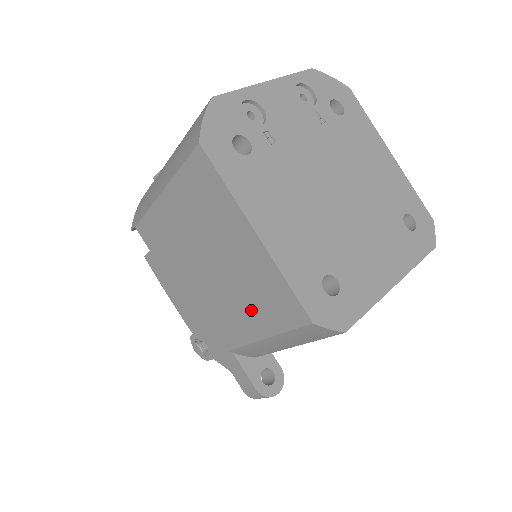
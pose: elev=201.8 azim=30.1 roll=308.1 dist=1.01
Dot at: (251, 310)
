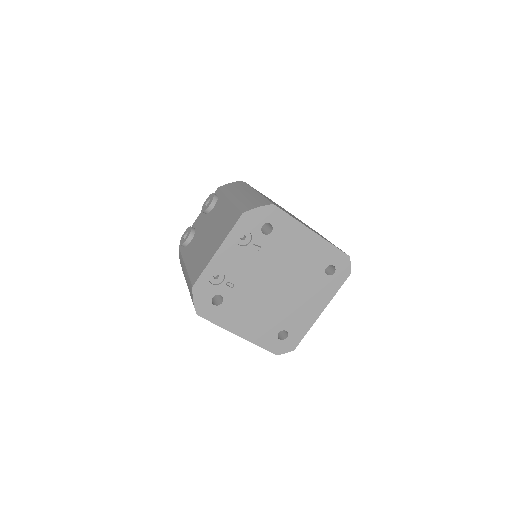
Dot at: occluded
